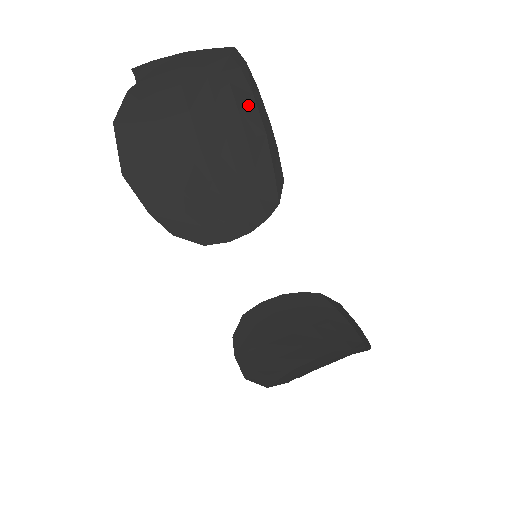
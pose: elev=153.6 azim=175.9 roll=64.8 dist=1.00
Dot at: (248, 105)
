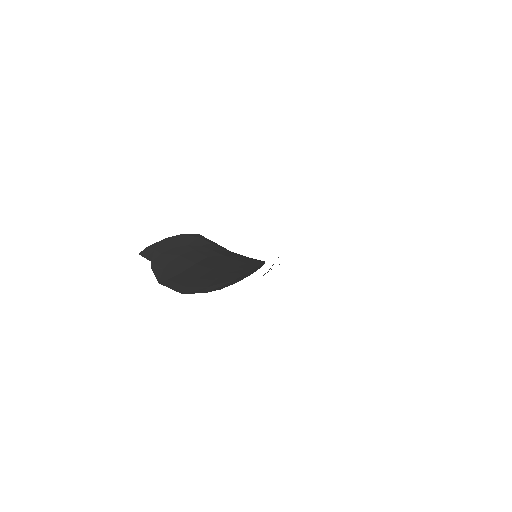
Dot at: (228, 254)
